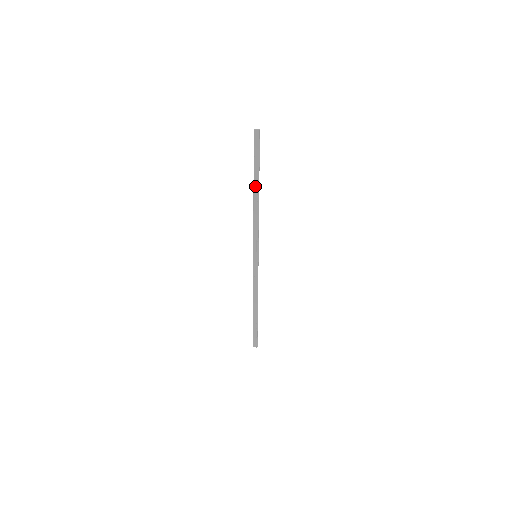
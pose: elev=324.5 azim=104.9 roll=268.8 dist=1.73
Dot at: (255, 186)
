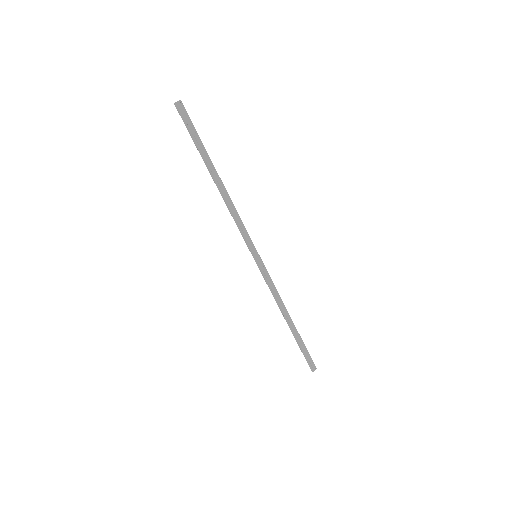
Dot at: (211, 170)
